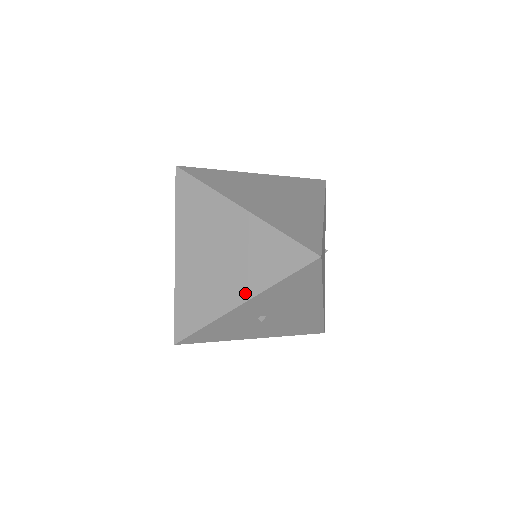
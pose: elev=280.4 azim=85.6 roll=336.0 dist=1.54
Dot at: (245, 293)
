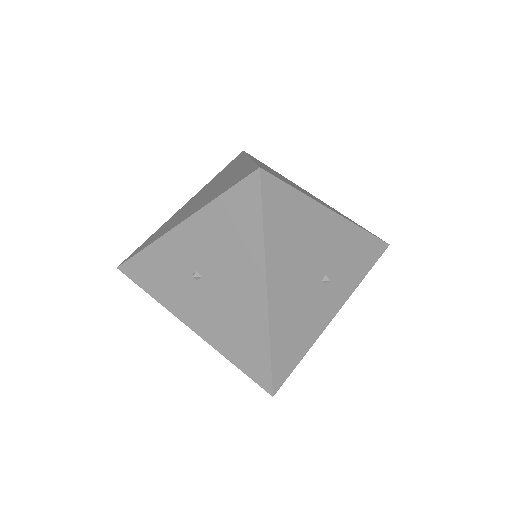
Dot at: (189, 215)
